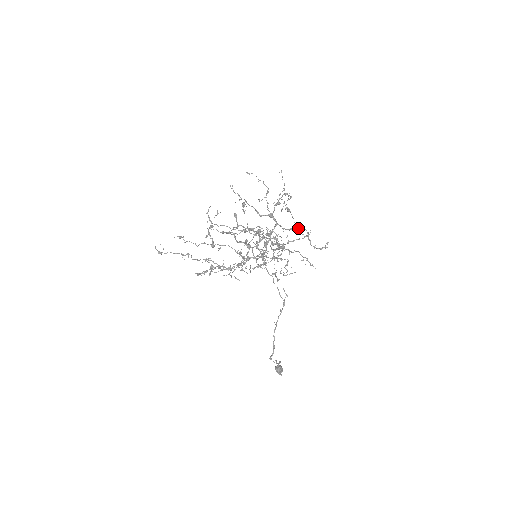
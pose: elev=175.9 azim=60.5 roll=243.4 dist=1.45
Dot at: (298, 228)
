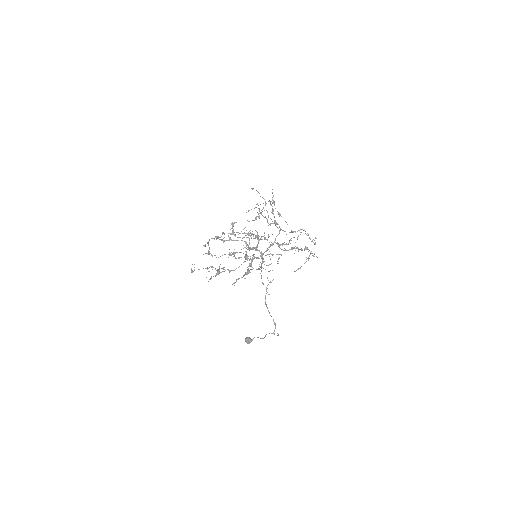
Dot at: (298, 230)
